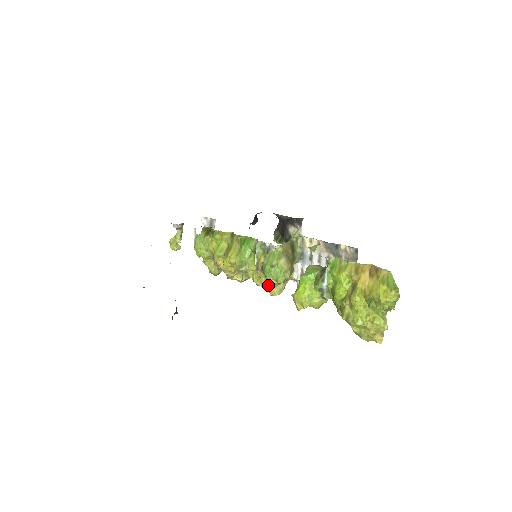
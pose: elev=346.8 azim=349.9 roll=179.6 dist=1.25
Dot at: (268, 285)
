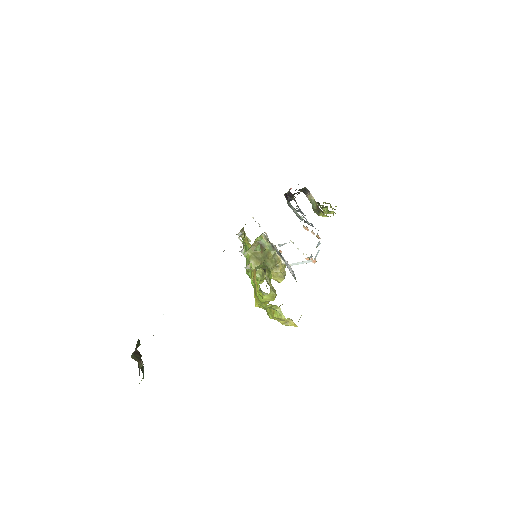
Dot at: occluded
